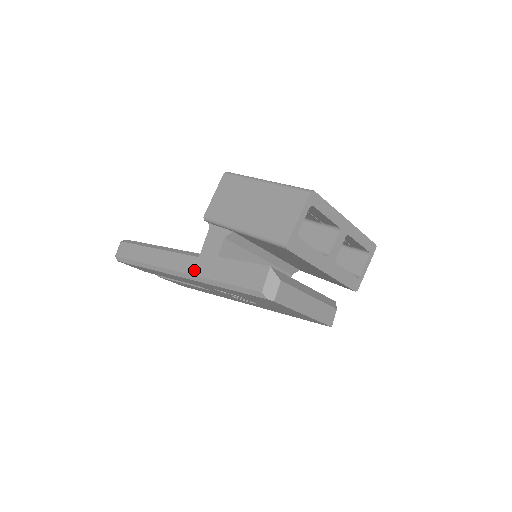
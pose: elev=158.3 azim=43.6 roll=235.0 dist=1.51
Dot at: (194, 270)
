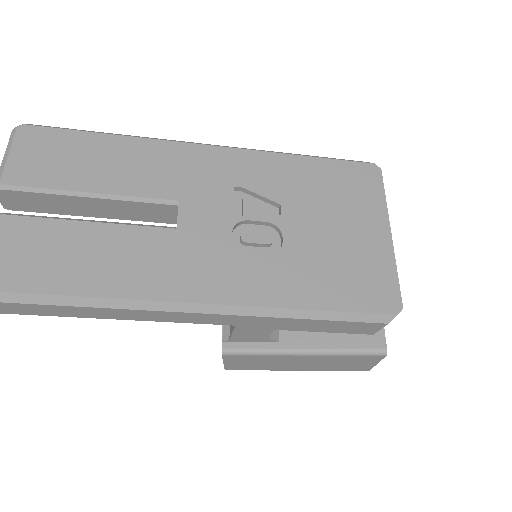
Dot at: occluded
